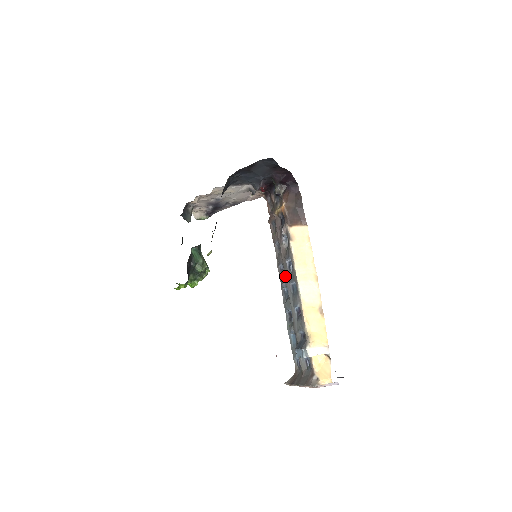
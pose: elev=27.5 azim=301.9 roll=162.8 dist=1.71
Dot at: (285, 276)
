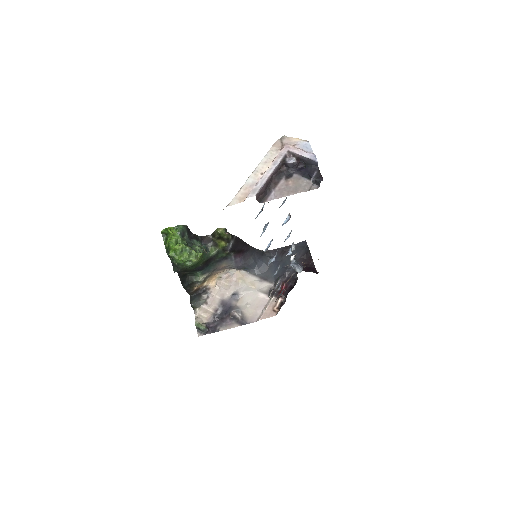
Dot at: occluded
